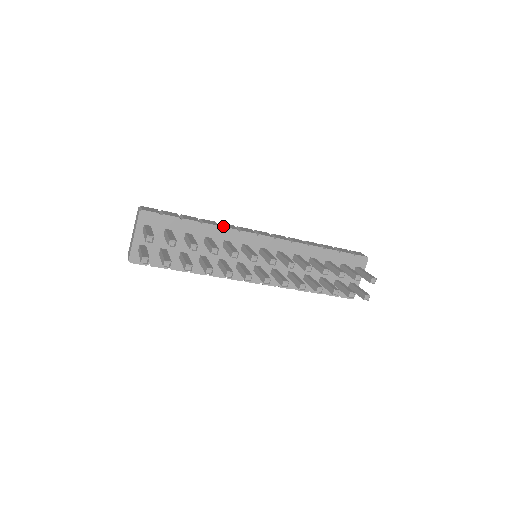
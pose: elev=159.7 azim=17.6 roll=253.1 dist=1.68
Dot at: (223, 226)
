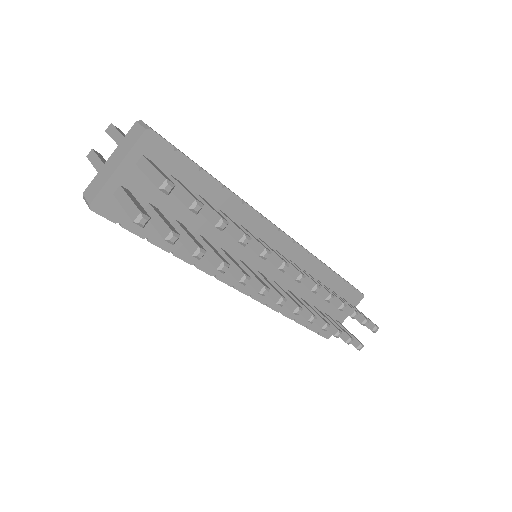
Dot at: occluded
